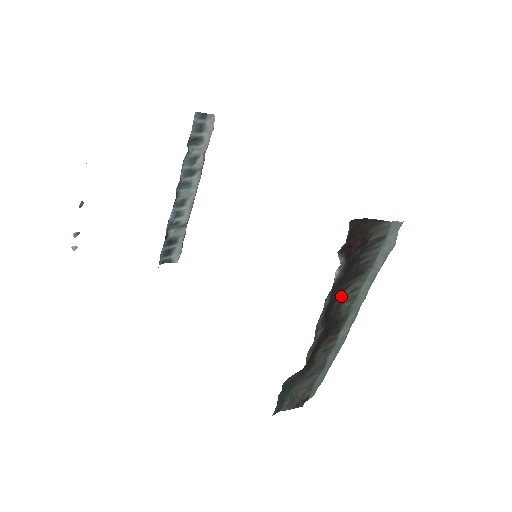
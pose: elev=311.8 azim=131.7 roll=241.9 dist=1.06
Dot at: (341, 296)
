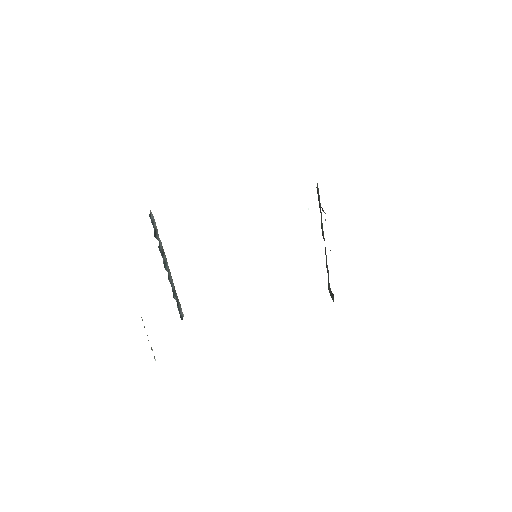
Dot at: (322, 231)
